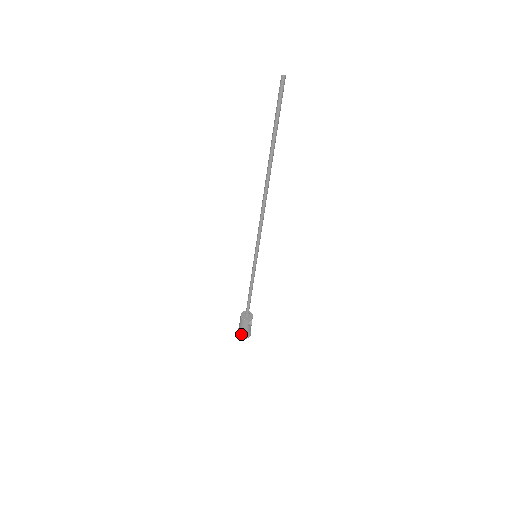
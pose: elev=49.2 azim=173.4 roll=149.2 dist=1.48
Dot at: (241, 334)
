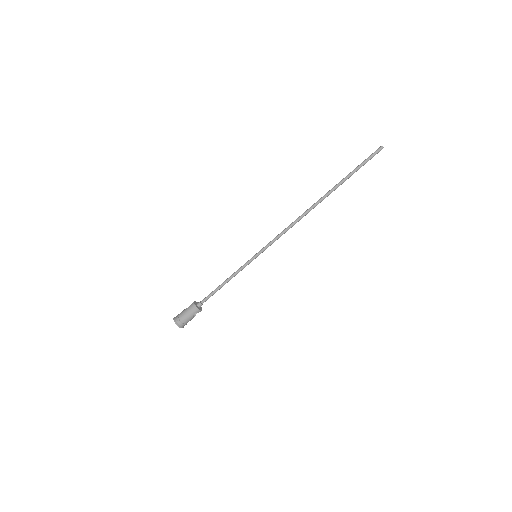
Dot at: (179, 320)
